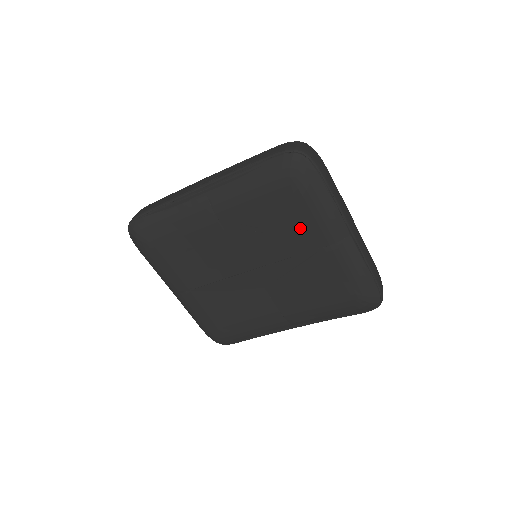
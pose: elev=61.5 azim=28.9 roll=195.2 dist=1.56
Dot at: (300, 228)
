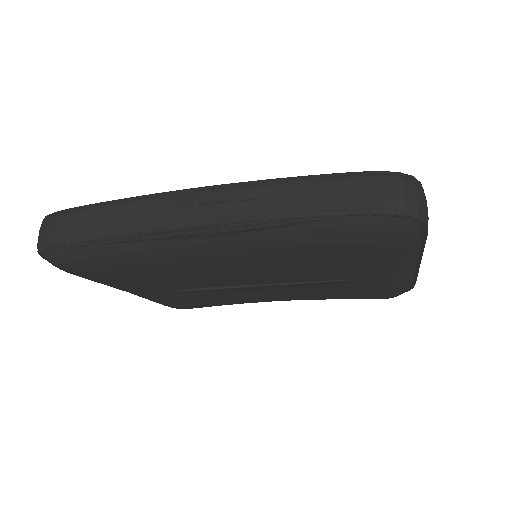
Dot at: (354, 270)
